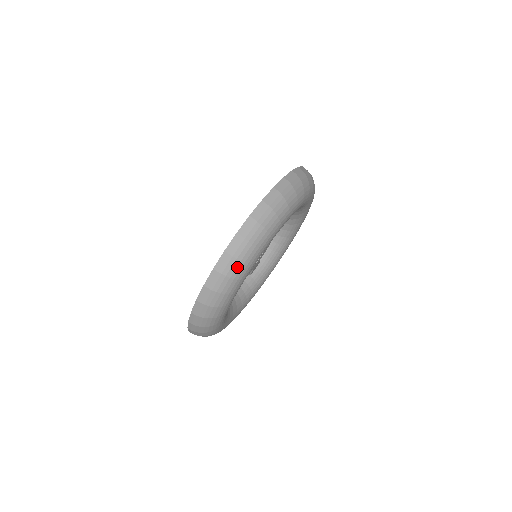
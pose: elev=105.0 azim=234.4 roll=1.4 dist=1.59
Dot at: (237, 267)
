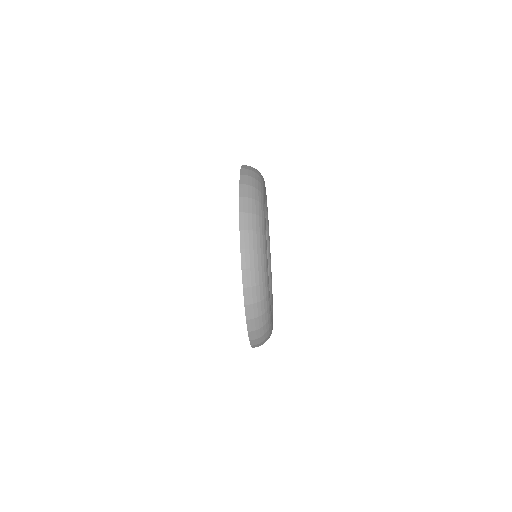
Dot at: (263, 329)
